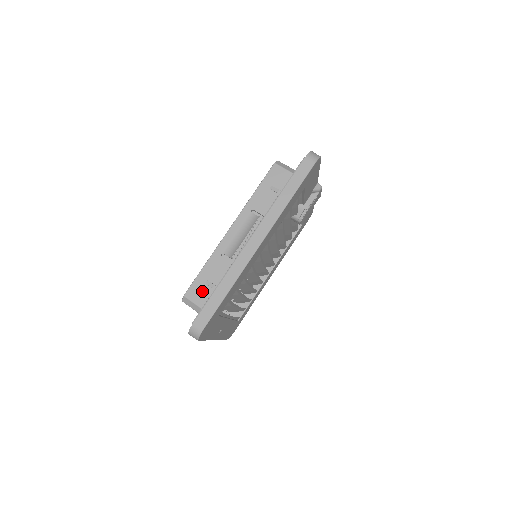
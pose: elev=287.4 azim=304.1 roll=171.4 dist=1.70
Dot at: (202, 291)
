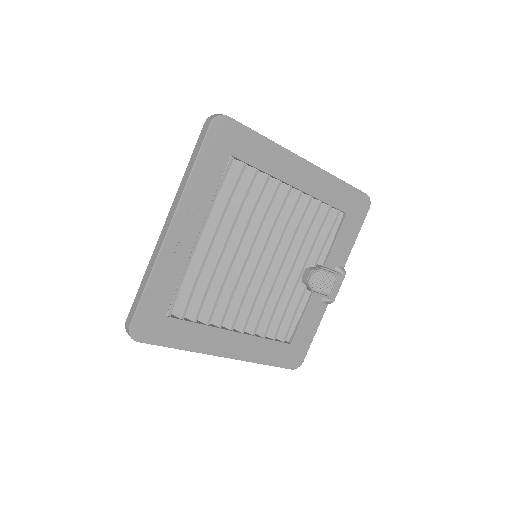
Dot at: occluded
